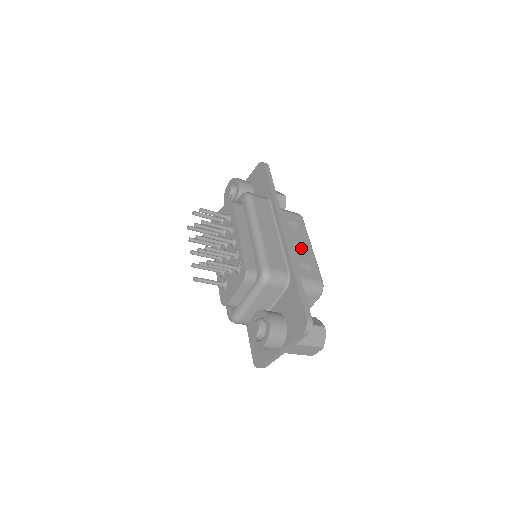
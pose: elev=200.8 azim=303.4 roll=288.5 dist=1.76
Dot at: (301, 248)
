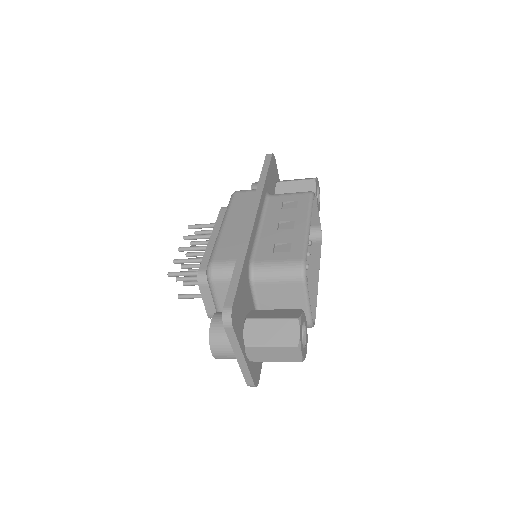
Dot at: (287, 229)
